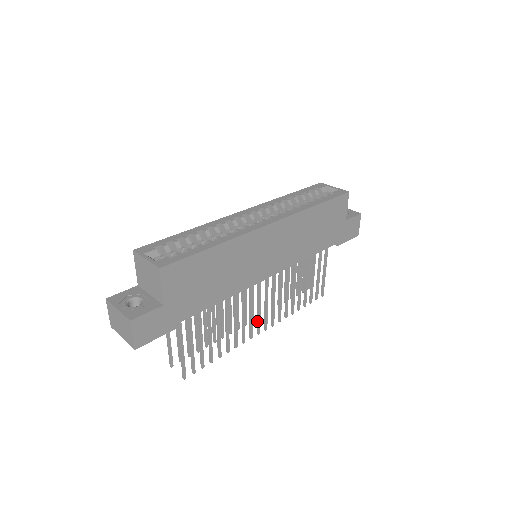
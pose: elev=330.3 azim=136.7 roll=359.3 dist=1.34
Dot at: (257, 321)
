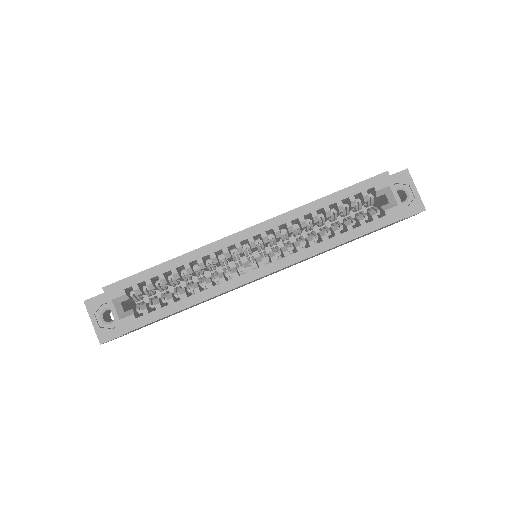
Dot at: occluded
